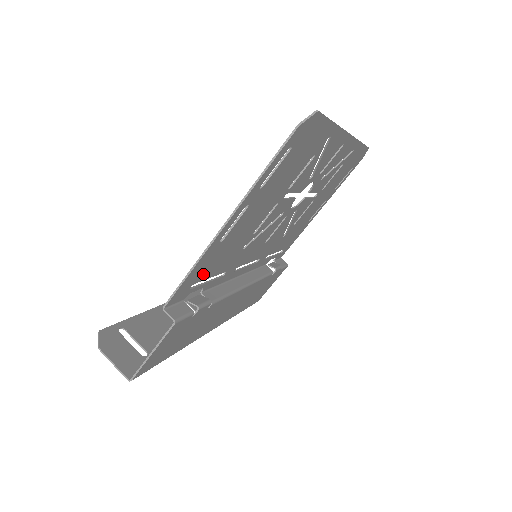
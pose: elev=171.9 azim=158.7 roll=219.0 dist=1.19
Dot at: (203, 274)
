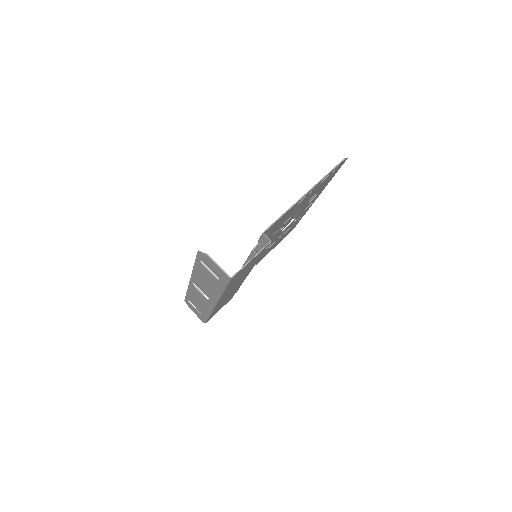
Dot at: (273, 228)
